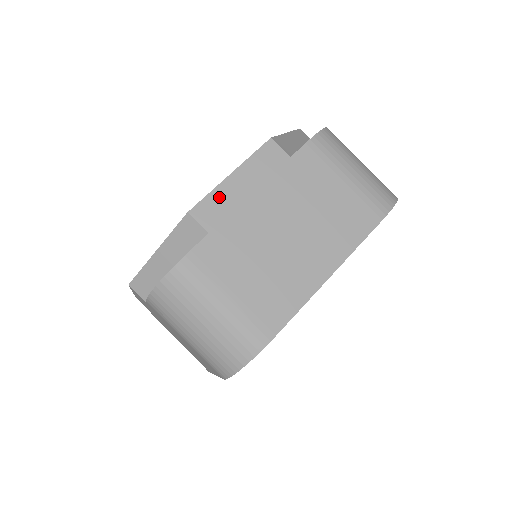
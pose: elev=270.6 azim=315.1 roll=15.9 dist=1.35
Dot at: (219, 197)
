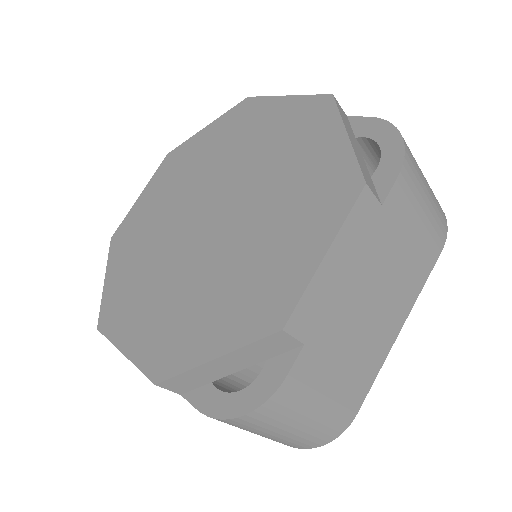
Dot at: (314, 293)
